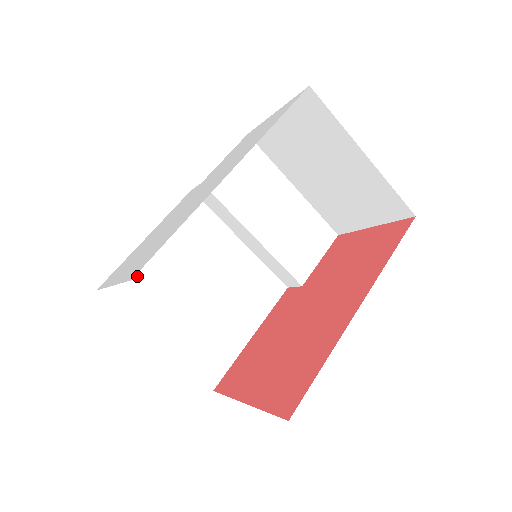
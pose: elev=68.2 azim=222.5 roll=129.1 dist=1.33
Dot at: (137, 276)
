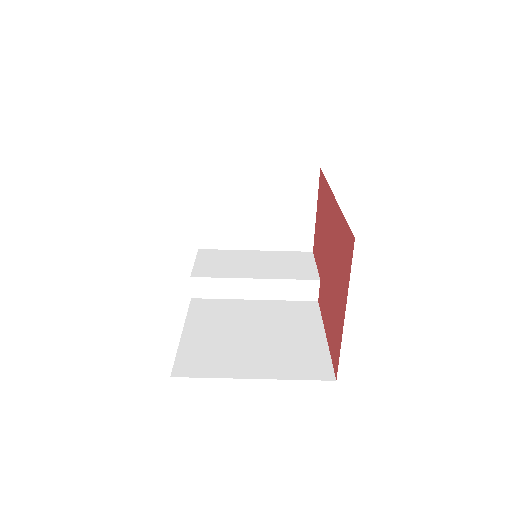
Dot at: (195, 354)
